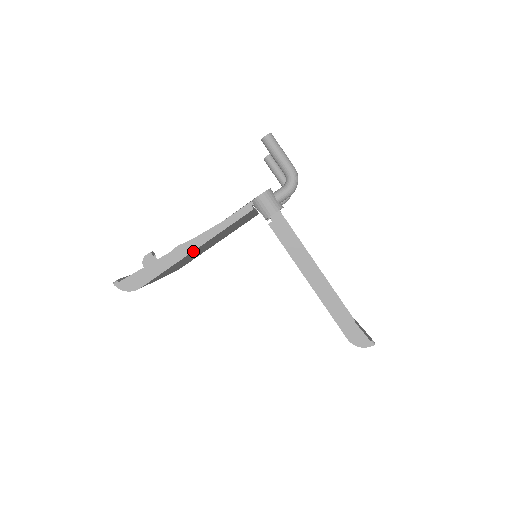
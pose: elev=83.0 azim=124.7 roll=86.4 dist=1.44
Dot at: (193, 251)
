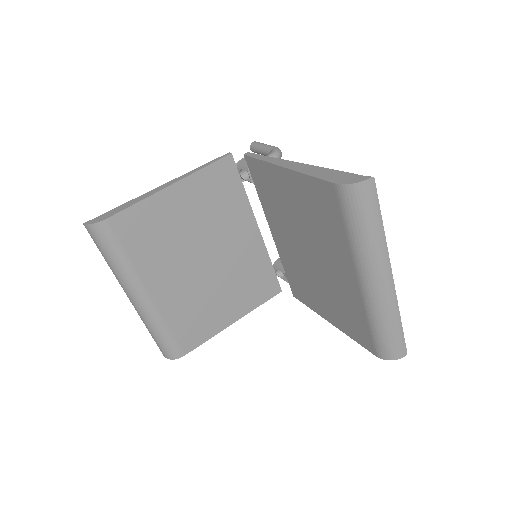
Dot at: (170, 191)
